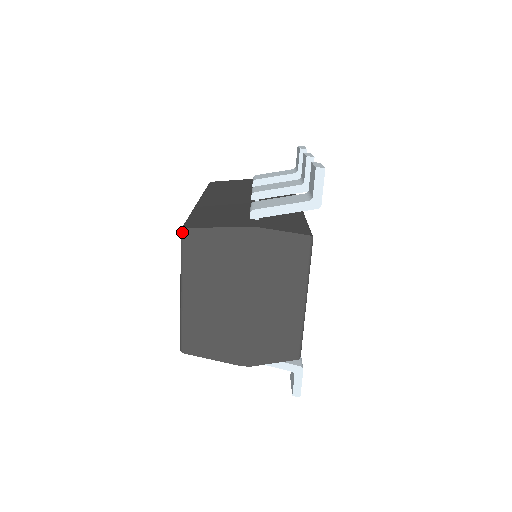
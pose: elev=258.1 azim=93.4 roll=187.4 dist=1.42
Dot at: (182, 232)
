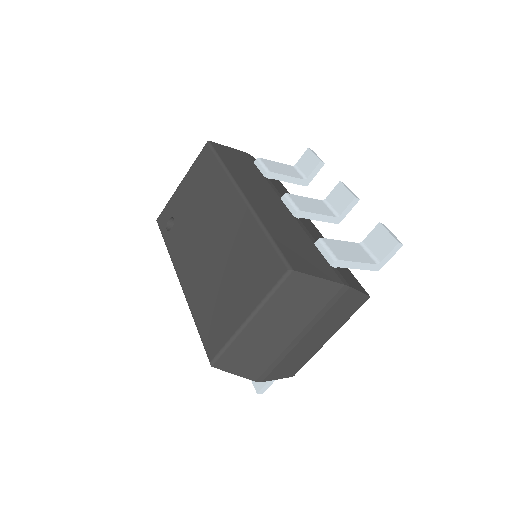
Dot at: (290, 273)
